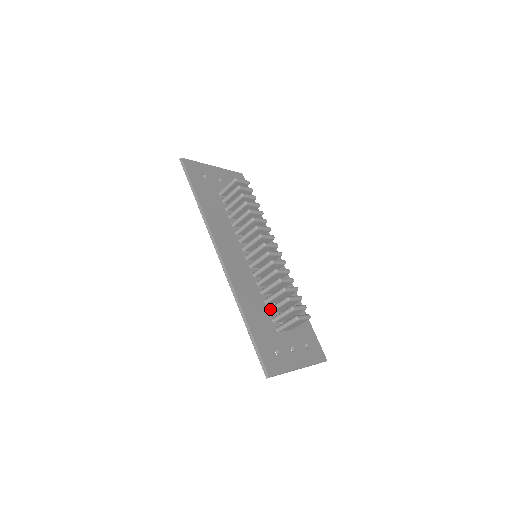
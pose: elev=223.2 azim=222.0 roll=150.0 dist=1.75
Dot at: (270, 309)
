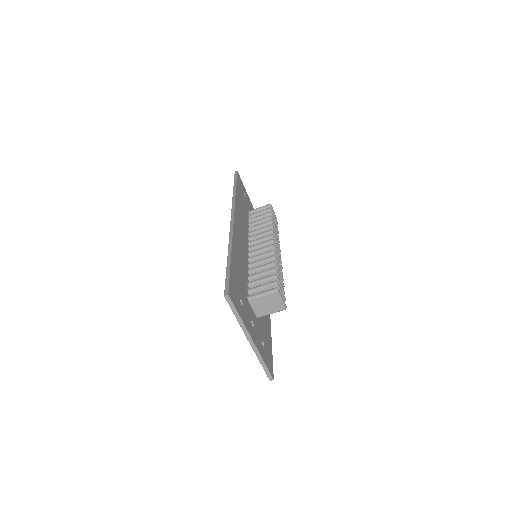
Dot at: (251, 281)
